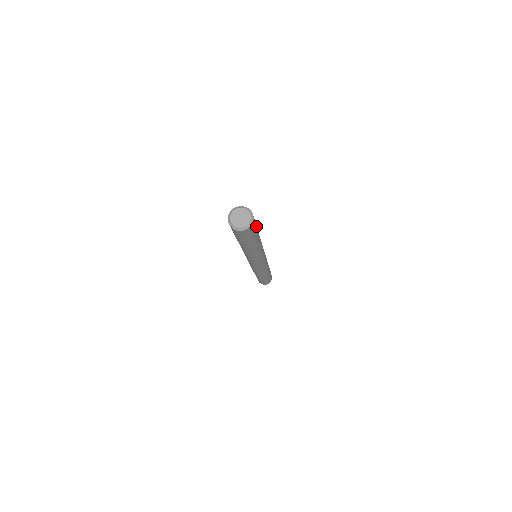
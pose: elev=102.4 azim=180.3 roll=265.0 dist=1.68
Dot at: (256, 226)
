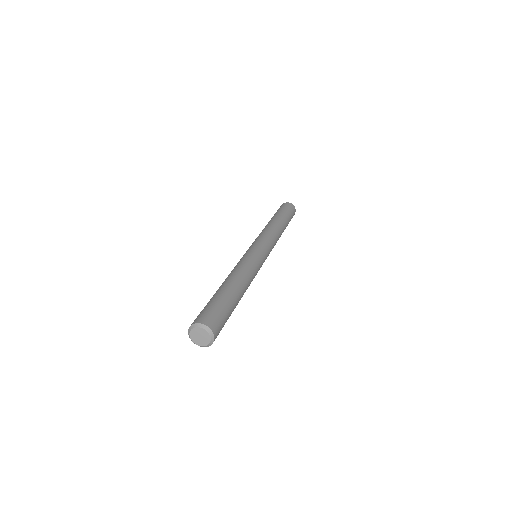
Dot at: occluded
